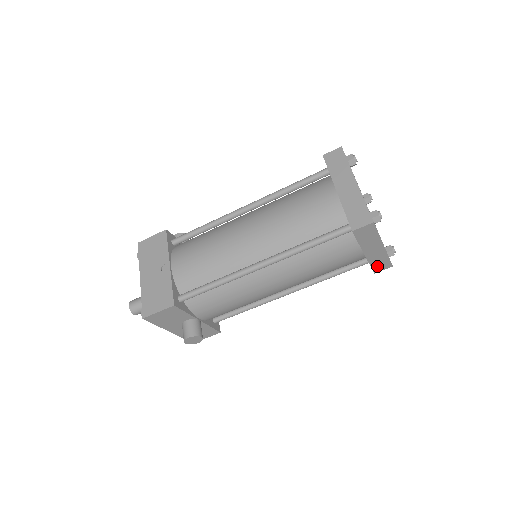
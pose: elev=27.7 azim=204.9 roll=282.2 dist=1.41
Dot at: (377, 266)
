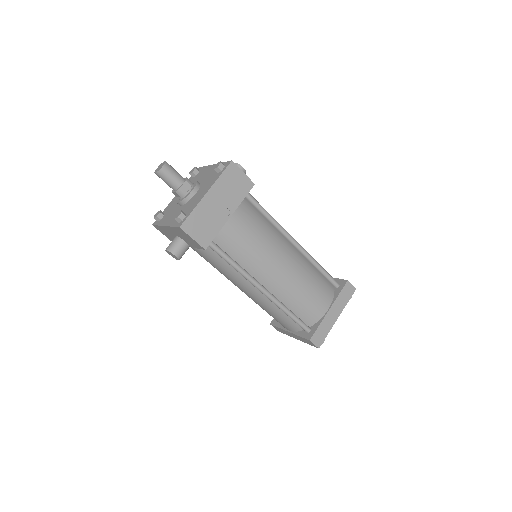
Dot at: (277, 328)
